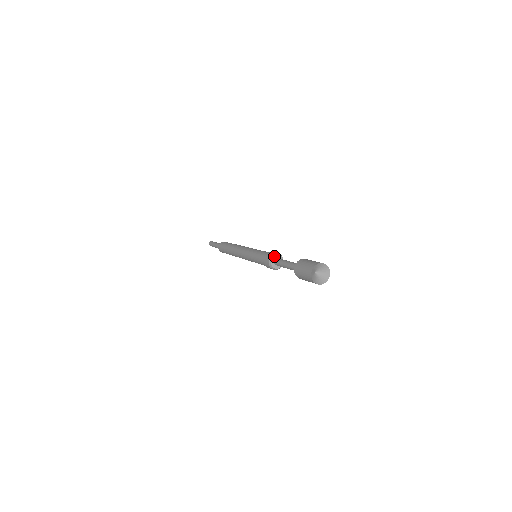
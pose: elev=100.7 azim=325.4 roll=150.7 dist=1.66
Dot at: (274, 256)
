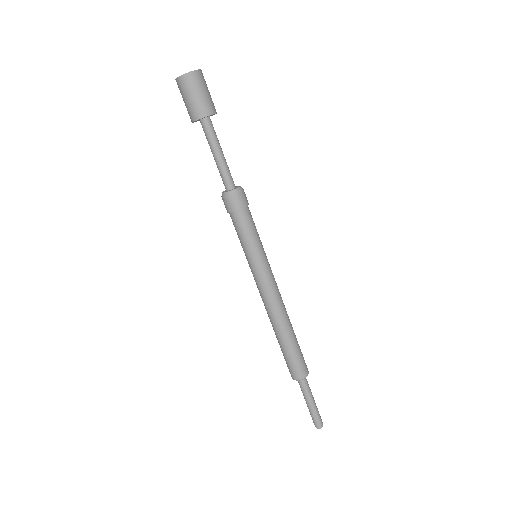
Dot at: occluded
